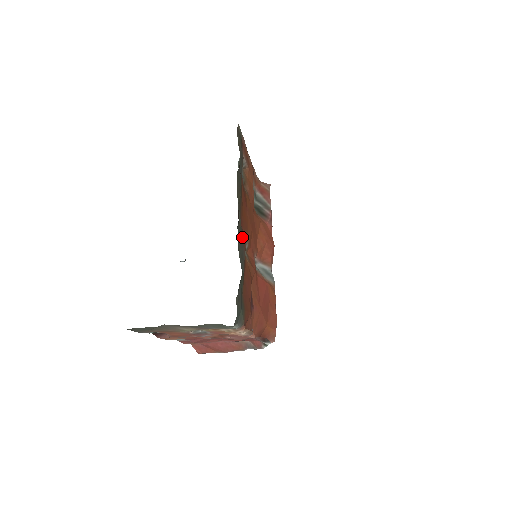
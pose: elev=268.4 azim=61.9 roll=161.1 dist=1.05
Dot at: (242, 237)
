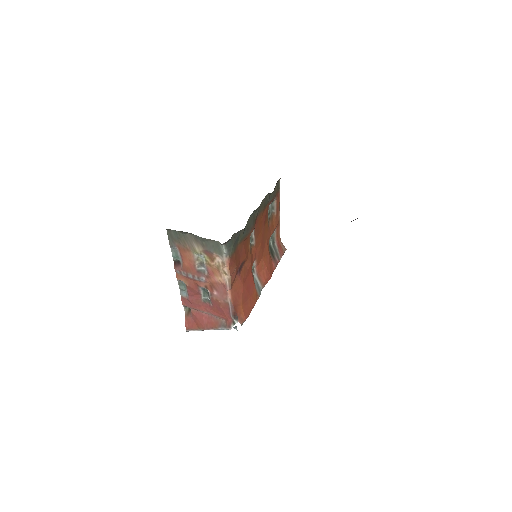
Dot at: (253, 222)
